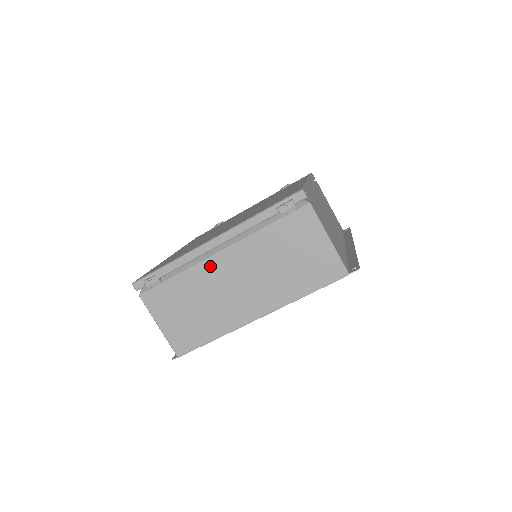
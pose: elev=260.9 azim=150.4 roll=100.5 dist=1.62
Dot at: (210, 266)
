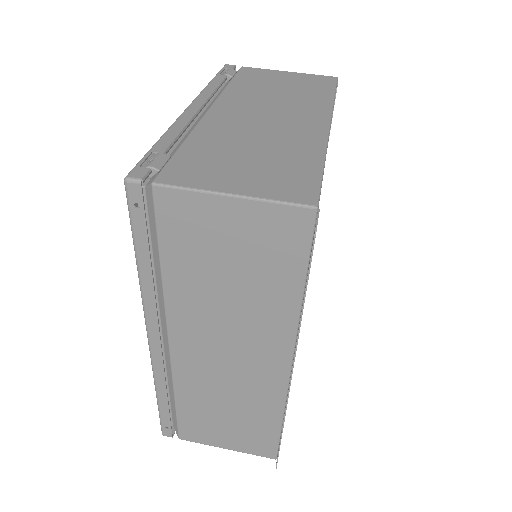
Dot at: (215, 119)
